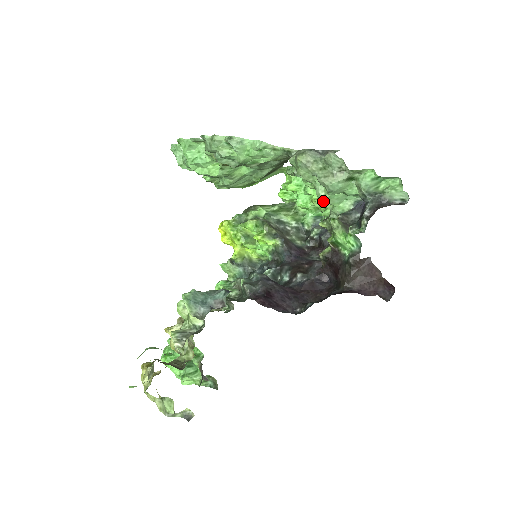
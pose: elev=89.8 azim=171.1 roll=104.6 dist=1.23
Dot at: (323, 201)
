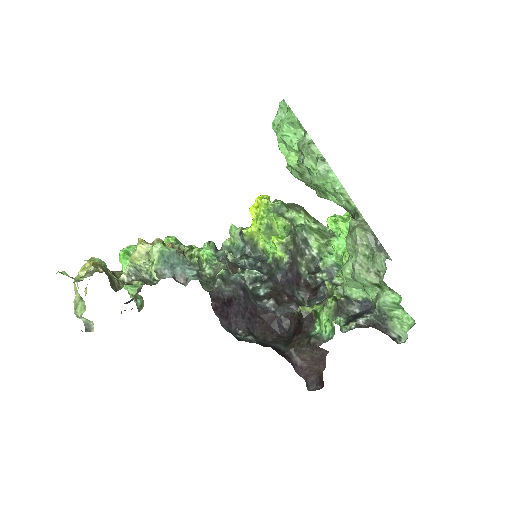
Dot at: (343, 275)
